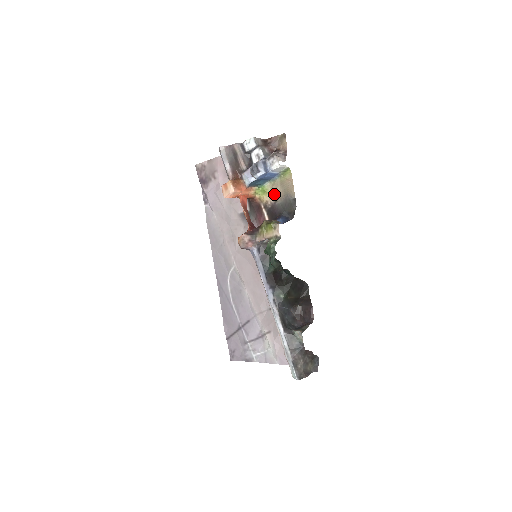
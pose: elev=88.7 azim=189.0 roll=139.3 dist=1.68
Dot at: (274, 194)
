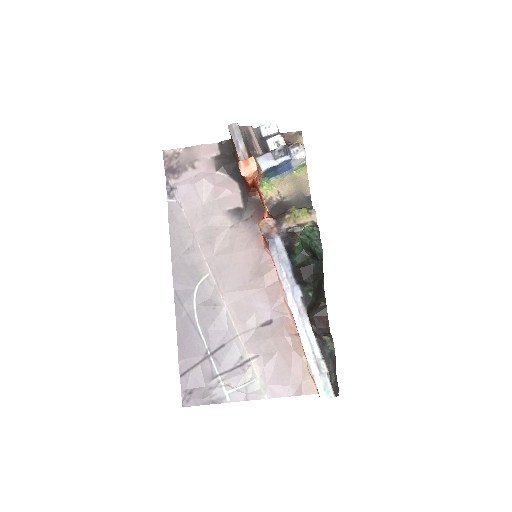
Dot at: (282, 190)
